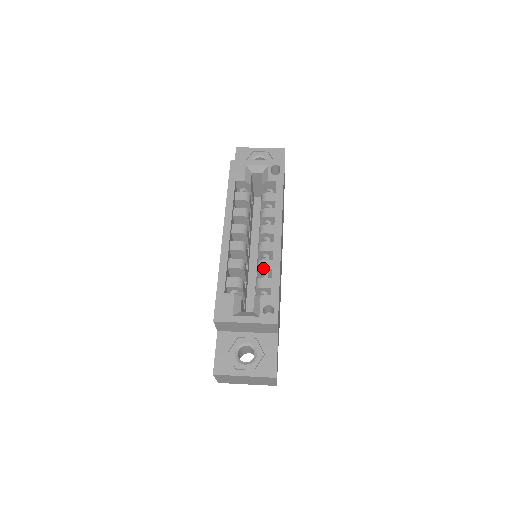
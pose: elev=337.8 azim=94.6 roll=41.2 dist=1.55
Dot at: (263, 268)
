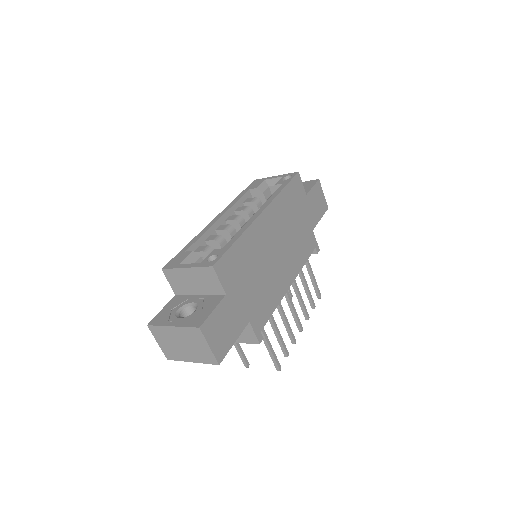
Dot at: occluded
